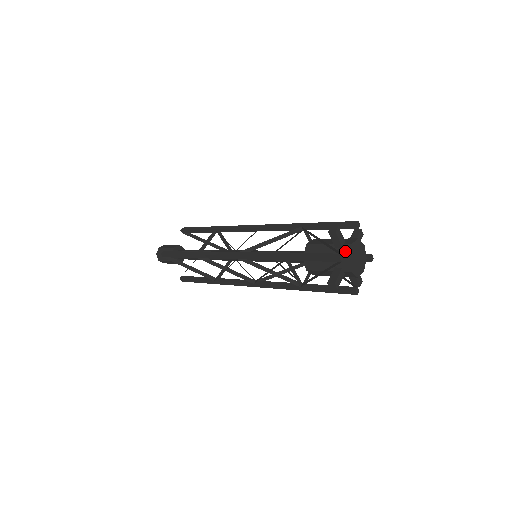
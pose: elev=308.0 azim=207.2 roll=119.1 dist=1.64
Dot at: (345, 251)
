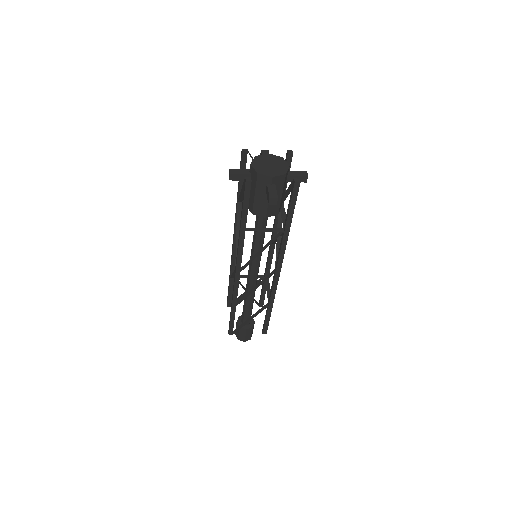
Dot at: (253, 174)
